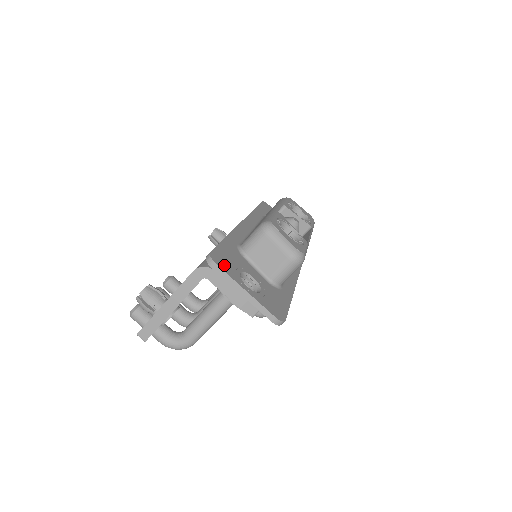
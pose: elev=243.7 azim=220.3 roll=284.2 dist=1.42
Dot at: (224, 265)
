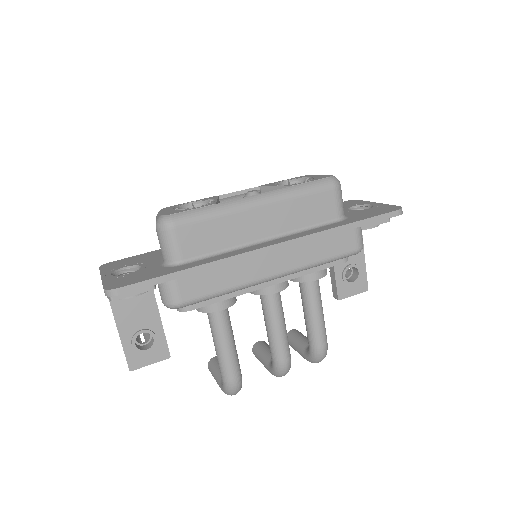
Dot at: (110, 266)
